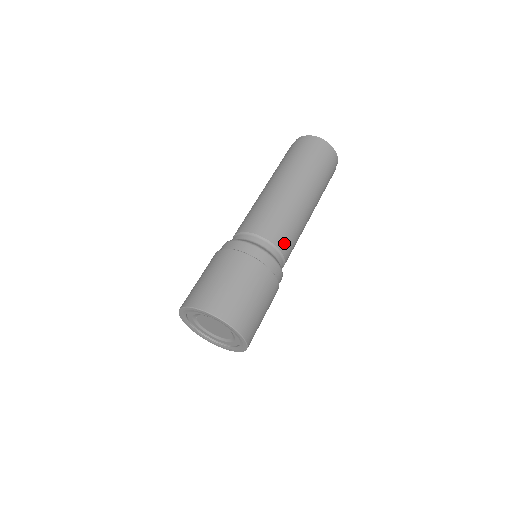
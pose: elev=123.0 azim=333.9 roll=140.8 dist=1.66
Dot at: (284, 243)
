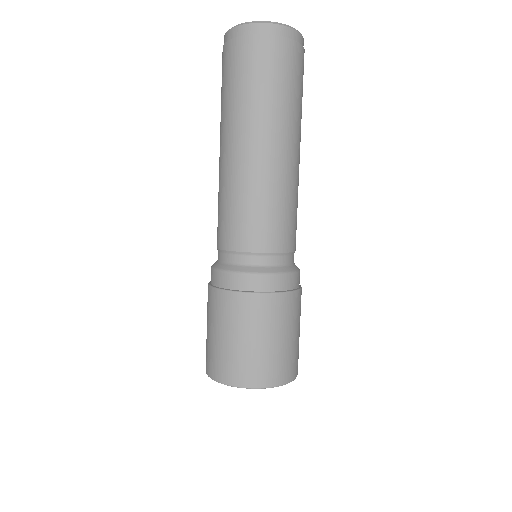
Dot at: (252, 238)
